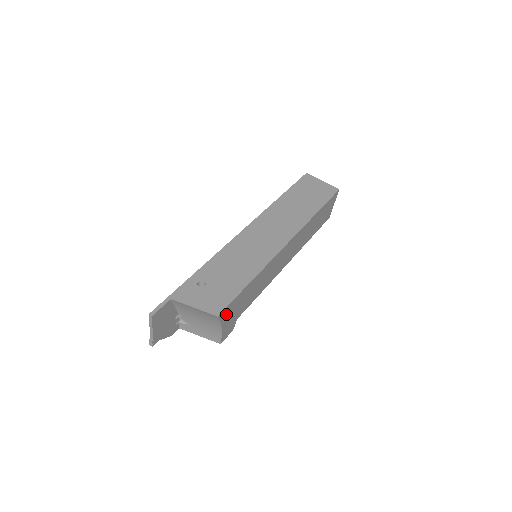
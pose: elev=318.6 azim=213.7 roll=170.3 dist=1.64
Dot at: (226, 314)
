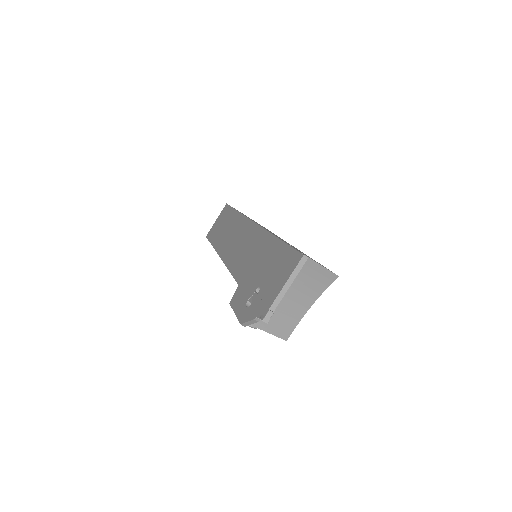
Dot at: occluded
